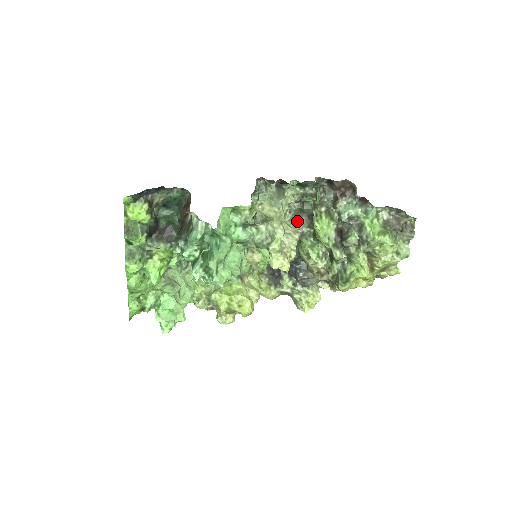
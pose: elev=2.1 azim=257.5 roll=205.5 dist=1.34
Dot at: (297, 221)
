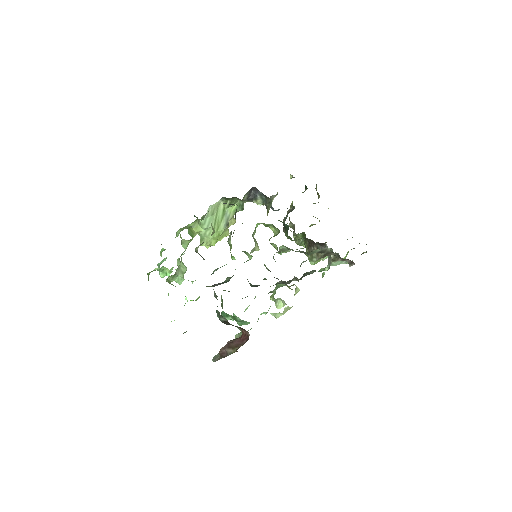
Dot at: occluded
